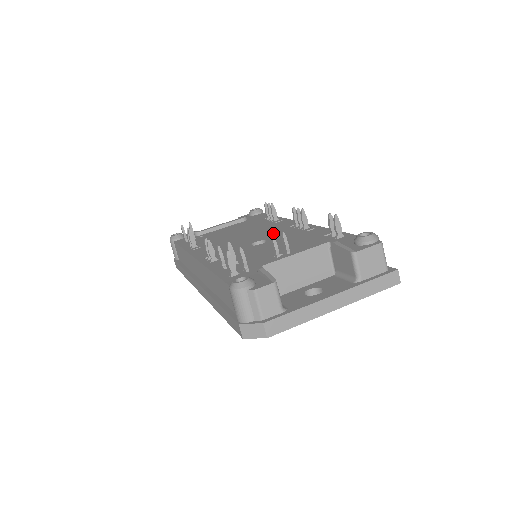
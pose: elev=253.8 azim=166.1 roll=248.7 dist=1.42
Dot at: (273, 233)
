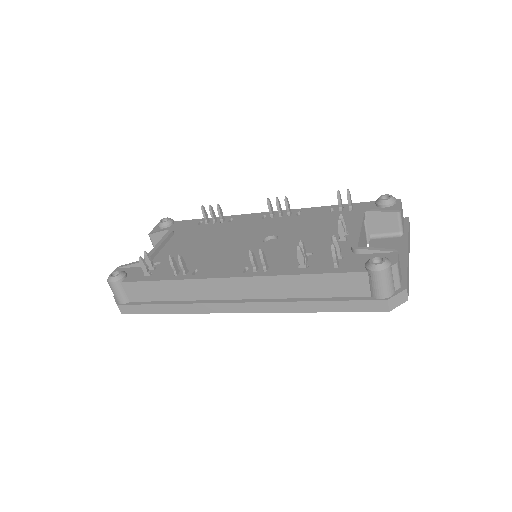
Dot at: (261, 228)
